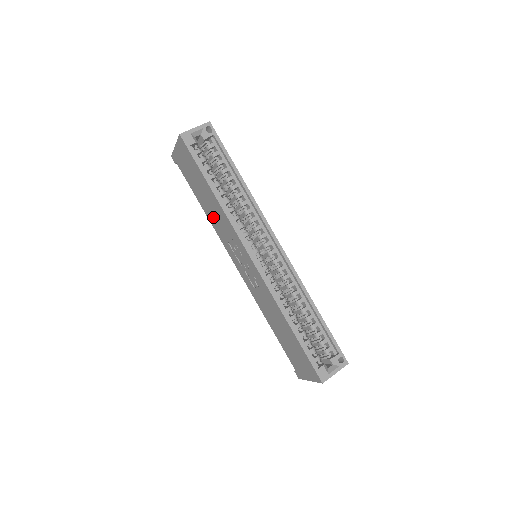
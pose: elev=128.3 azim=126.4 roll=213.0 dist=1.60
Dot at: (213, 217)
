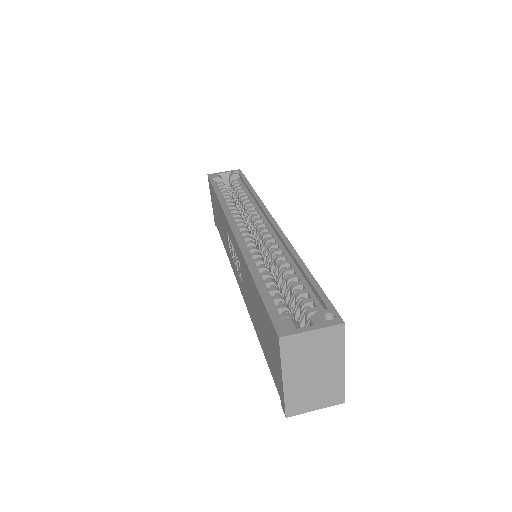
Dot at: (224, 237)
